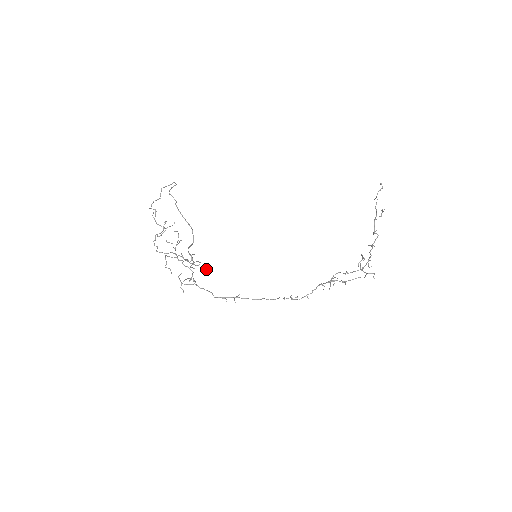
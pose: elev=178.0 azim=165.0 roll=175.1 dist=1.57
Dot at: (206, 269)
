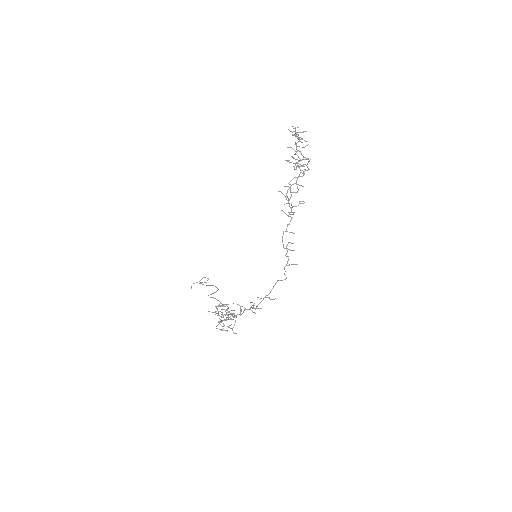
Dot at: occluded
